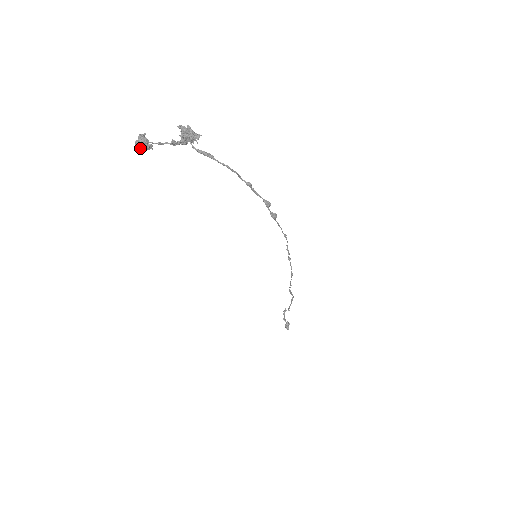
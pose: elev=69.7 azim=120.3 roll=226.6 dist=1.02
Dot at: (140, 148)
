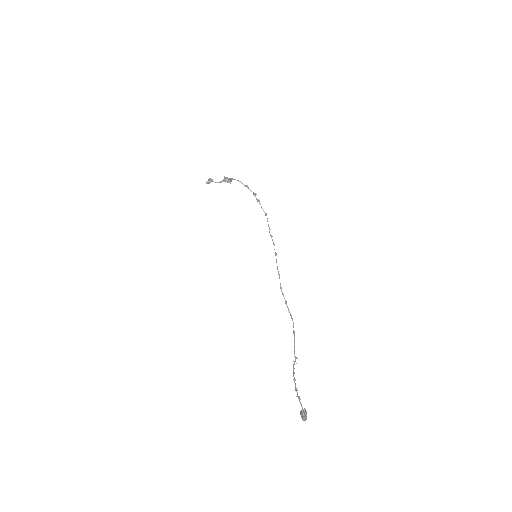
Dot at: (208, 182)
